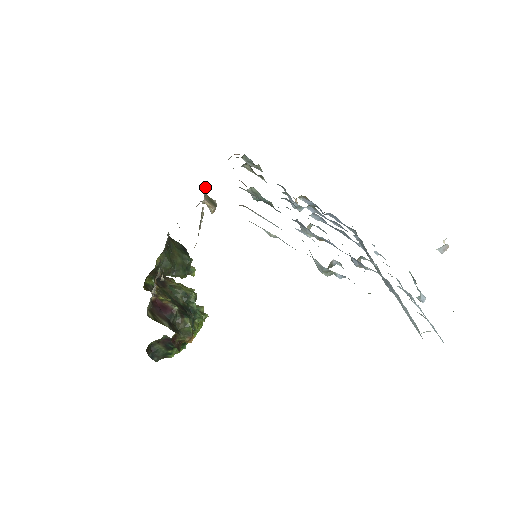
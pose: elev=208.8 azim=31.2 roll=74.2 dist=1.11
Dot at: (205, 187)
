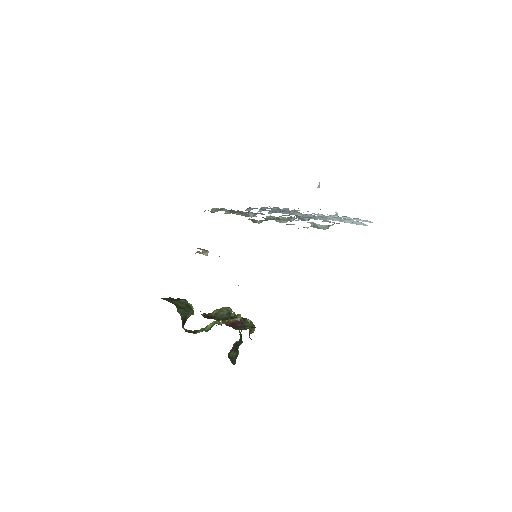
Dot at: occluded
